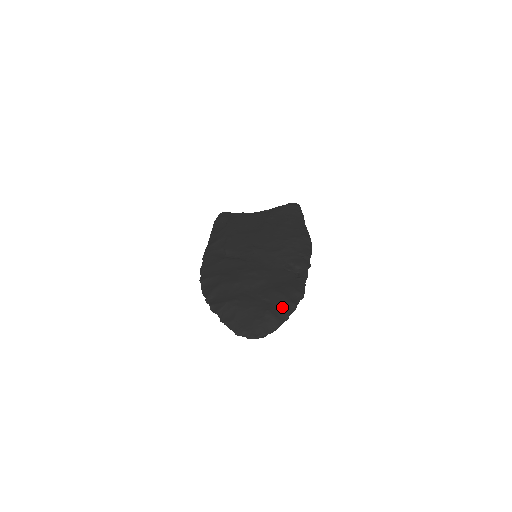
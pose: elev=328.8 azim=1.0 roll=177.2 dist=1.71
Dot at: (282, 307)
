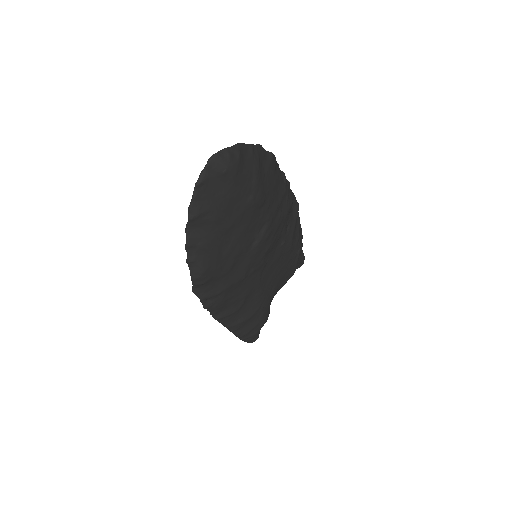
Dot at: occluded
